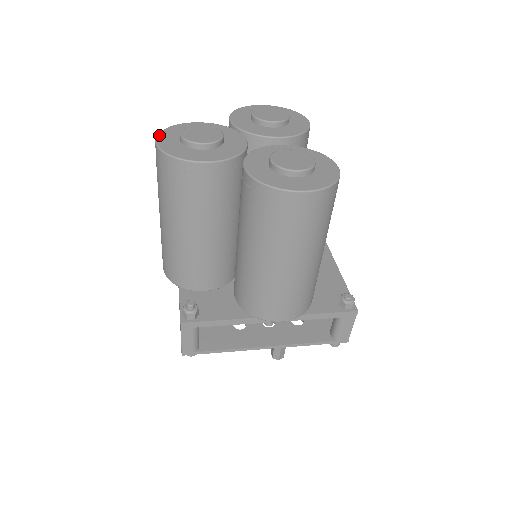
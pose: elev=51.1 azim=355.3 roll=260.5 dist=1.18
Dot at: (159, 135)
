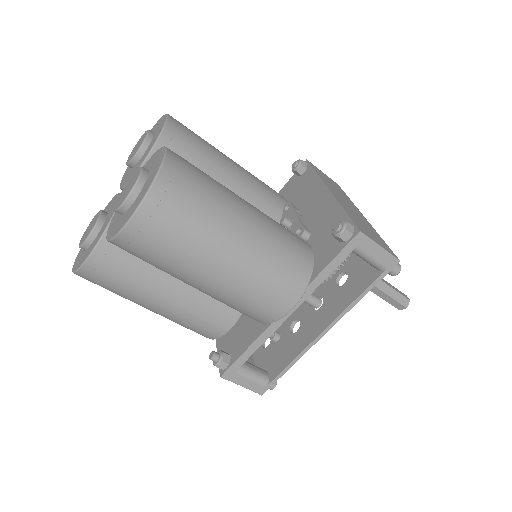
Dot at: (77, 256)
